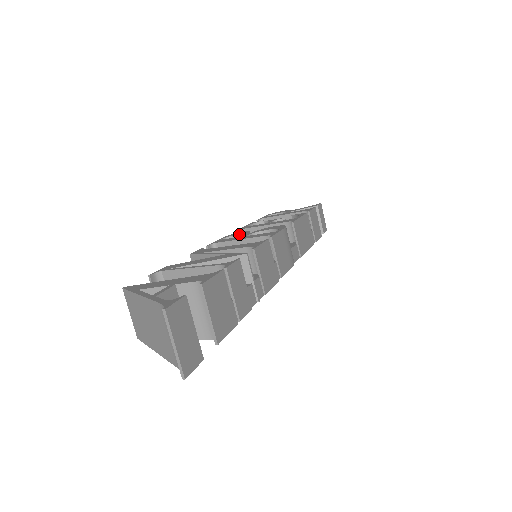
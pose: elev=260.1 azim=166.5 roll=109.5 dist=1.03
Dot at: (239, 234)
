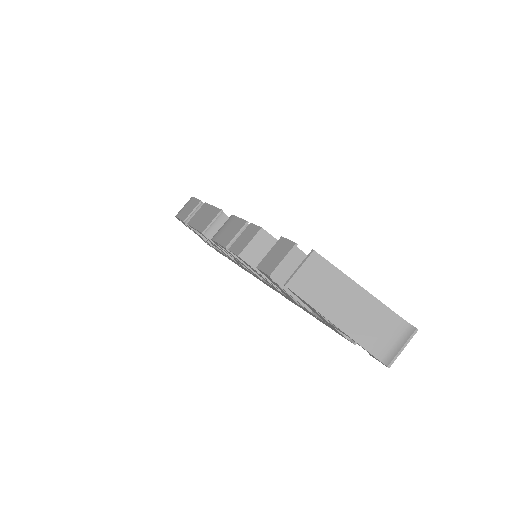
Dot at: occluded
